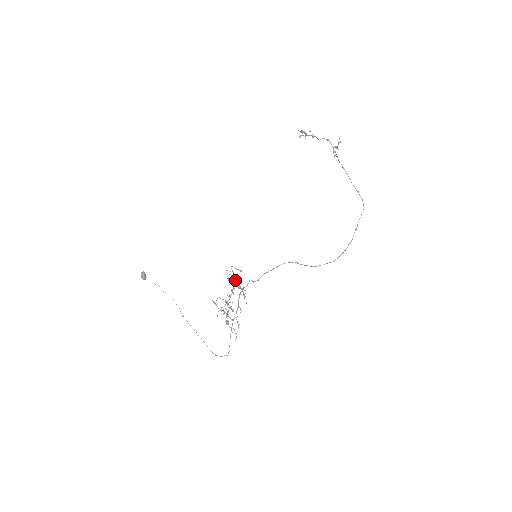
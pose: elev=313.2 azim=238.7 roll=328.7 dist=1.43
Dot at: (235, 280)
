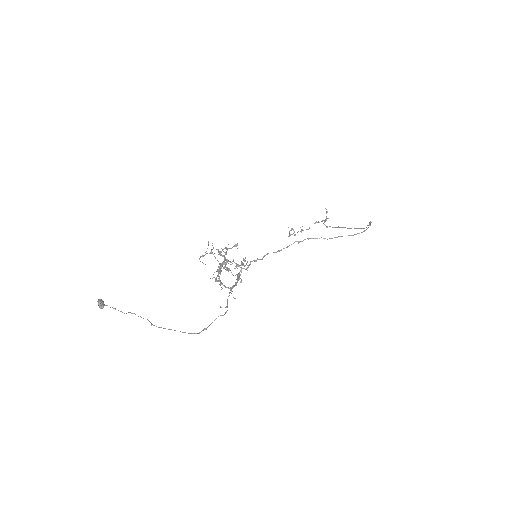
Dot at: occluded
